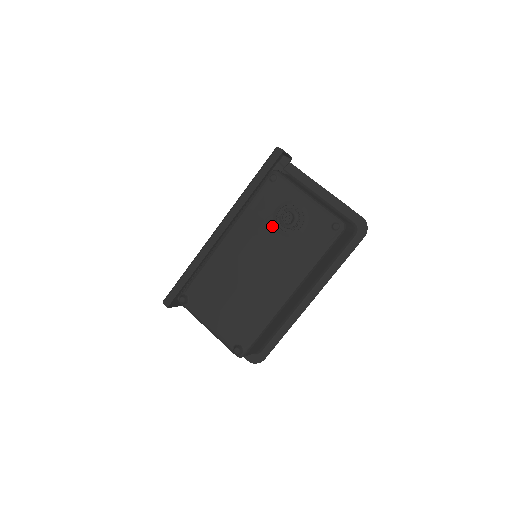
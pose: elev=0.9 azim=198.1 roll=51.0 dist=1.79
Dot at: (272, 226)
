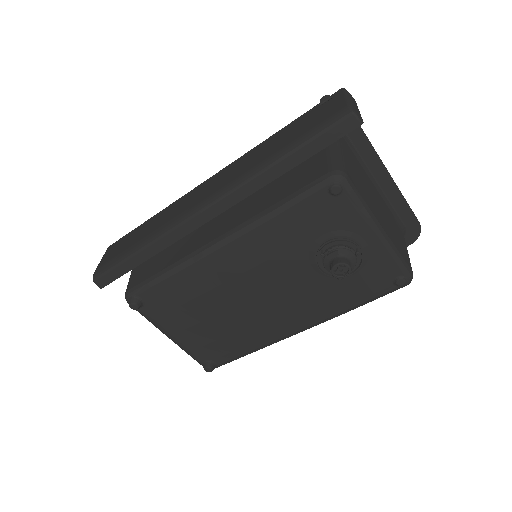
Dot at: (306, 256)
